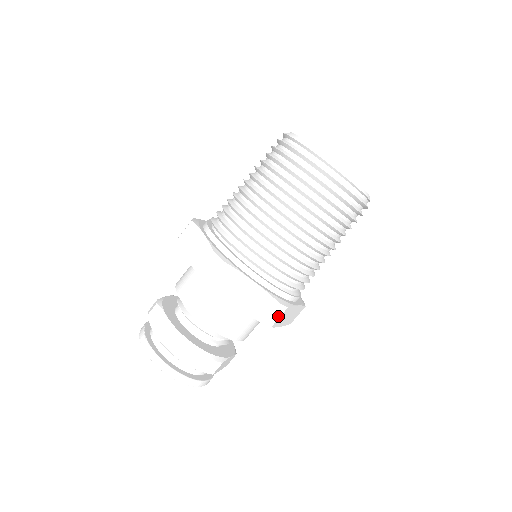
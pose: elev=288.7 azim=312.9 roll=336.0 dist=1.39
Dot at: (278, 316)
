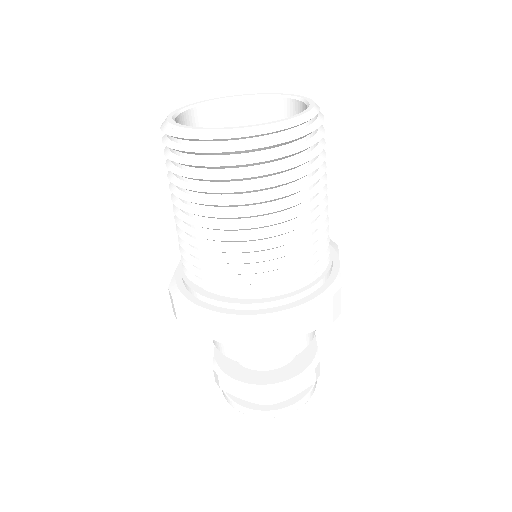
Dot at: (339, 301)
